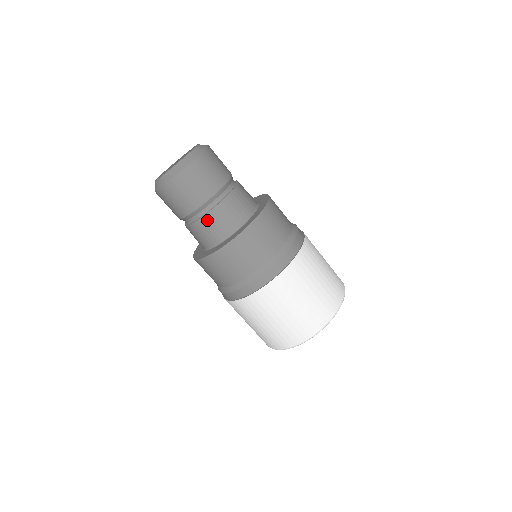
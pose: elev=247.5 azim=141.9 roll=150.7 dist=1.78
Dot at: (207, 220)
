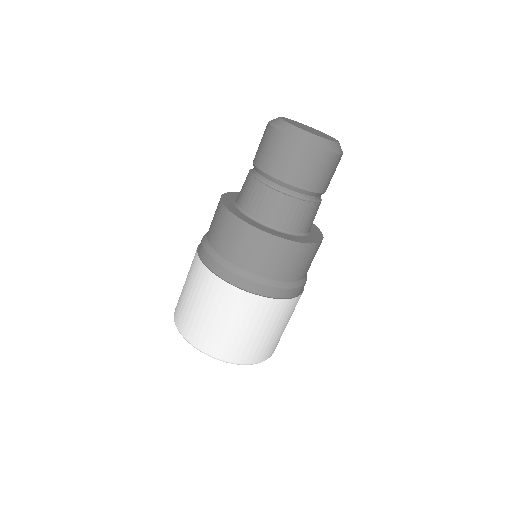
Dot at: (311, 208)
